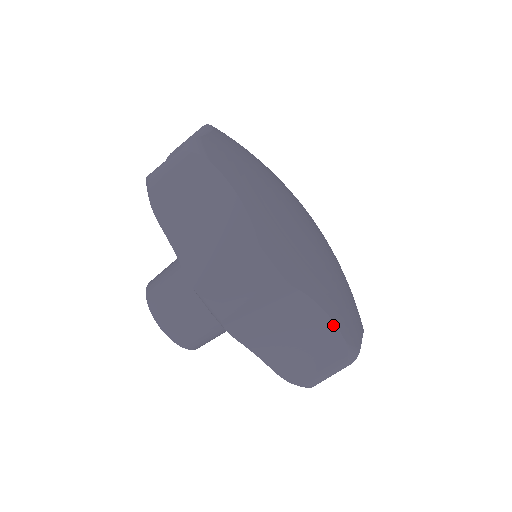
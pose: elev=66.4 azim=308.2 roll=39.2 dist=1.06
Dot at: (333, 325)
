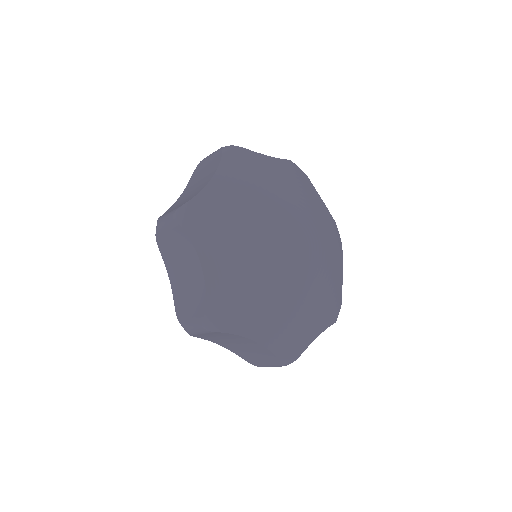
Dot at: (267, 349)
